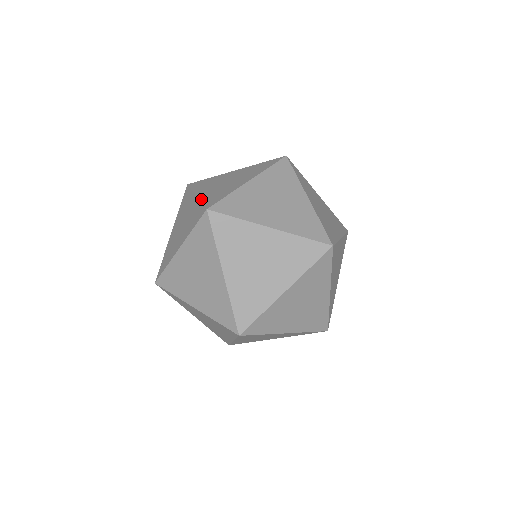
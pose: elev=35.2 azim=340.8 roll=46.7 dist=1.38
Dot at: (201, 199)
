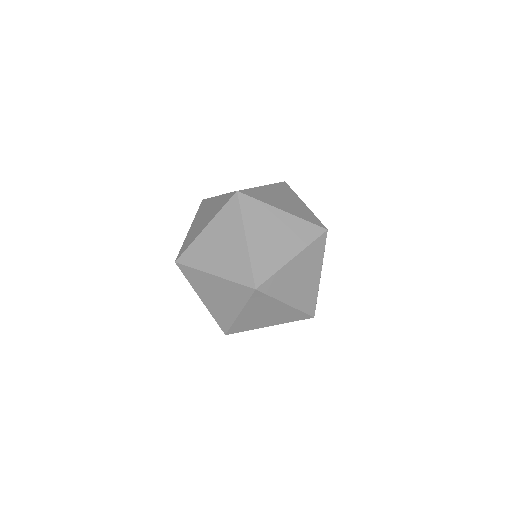
Dot at: occluded
